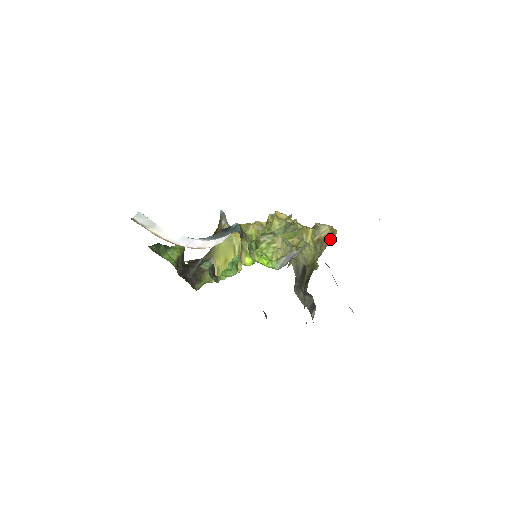
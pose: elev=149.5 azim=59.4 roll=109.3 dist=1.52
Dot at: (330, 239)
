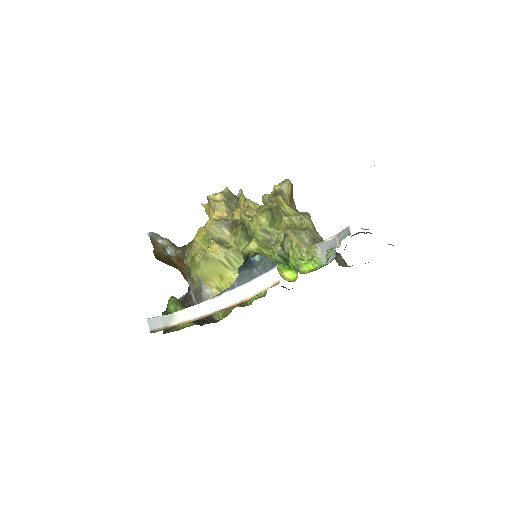
Dot at: (292, 191)
